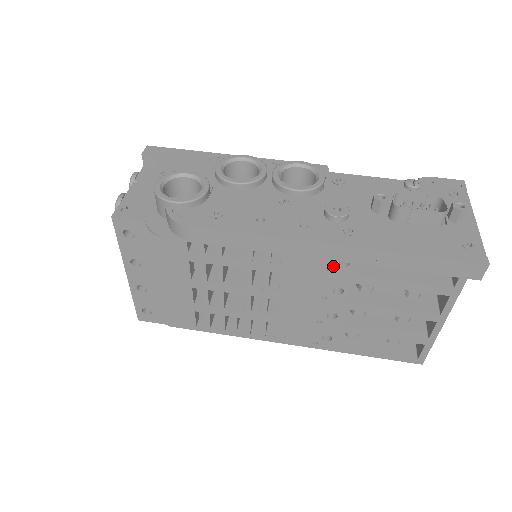
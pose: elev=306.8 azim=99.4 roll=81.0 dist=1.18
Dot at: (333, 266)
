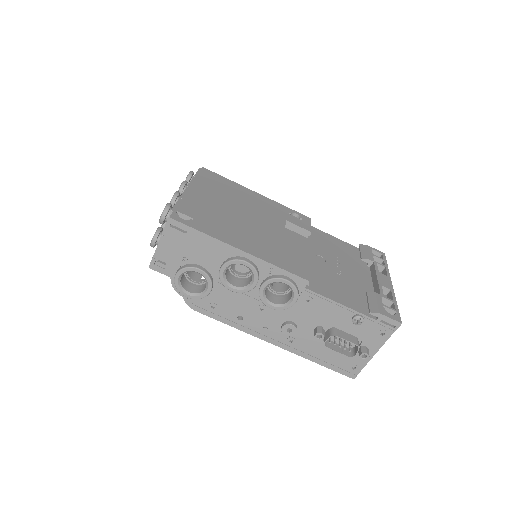
Dot at: occluded
